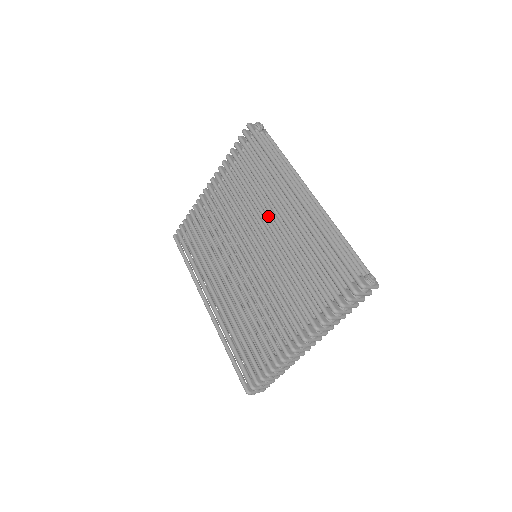
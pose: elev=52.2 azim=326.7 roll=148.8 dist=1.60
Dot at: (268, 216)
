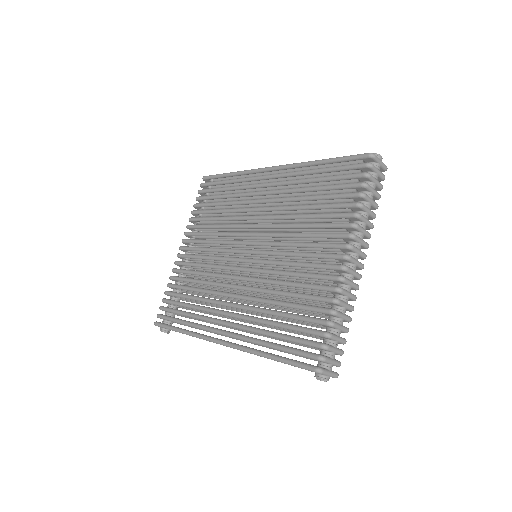
Dot at: (252, 212)
